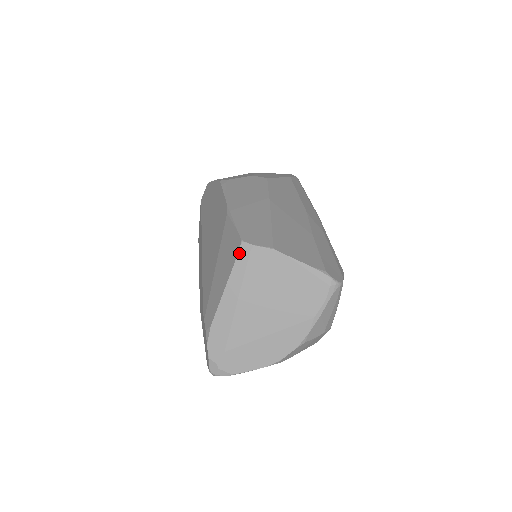
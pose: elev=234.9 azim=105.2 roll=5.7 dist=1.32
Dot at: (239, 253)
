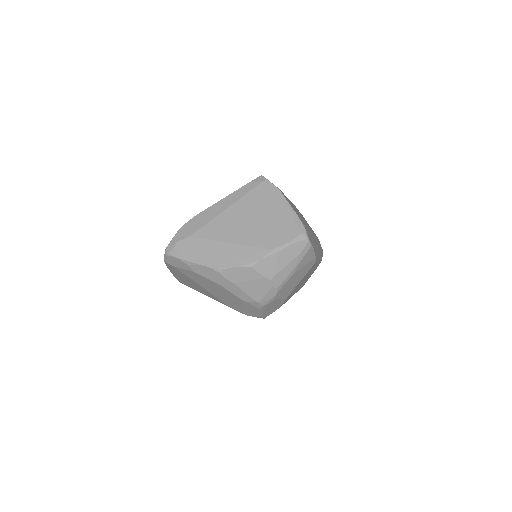
Dot at: (254, 180)
